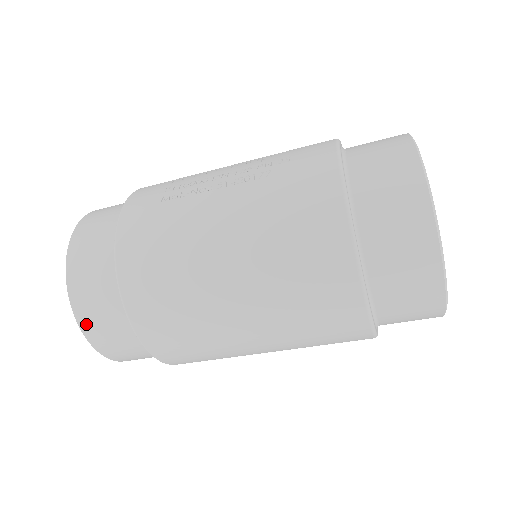
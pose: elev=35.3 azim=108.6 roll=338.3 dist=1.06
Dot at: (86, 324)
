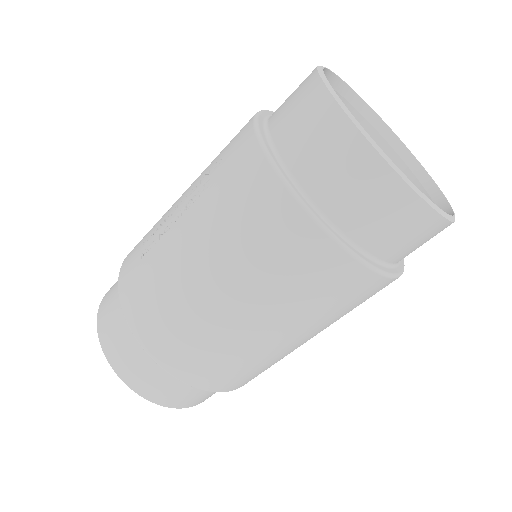
Dot at: (143, 391)
